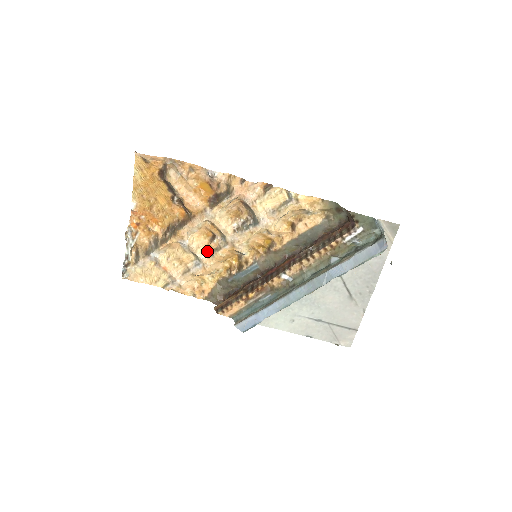
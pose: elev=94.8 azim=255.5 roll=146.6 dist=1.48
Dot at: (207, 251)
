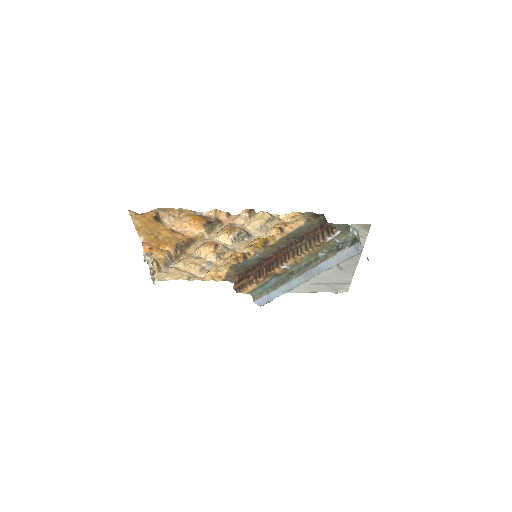
Dot at: (214, 255)
